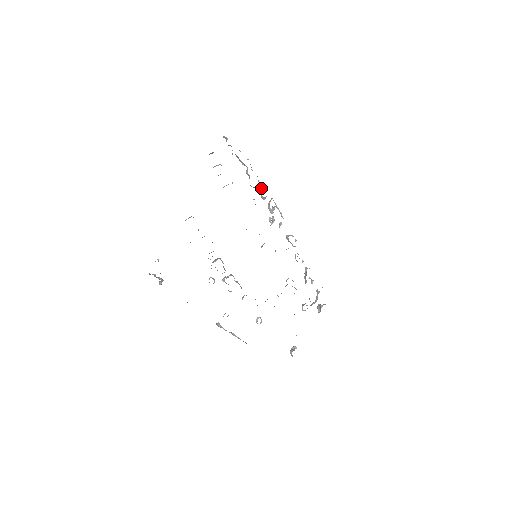
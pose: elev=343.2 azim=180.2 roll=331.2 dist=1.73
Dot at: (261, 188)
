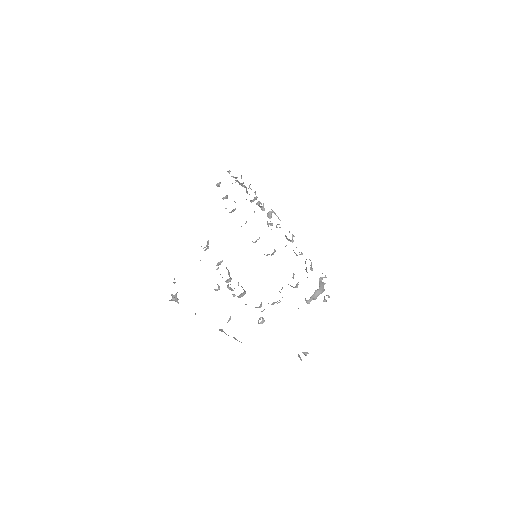
Dot at: (260, 202)
